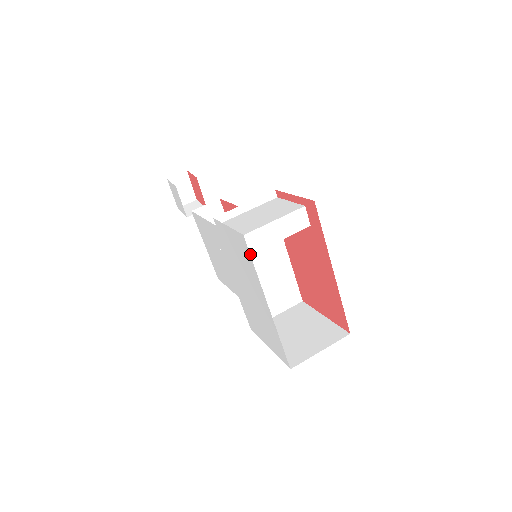
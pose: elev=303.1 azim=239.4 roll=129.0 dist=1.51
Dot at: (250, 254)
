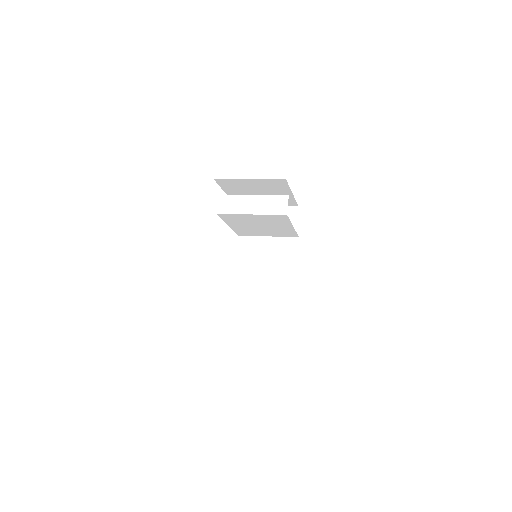
Dot at: (223, 213)
